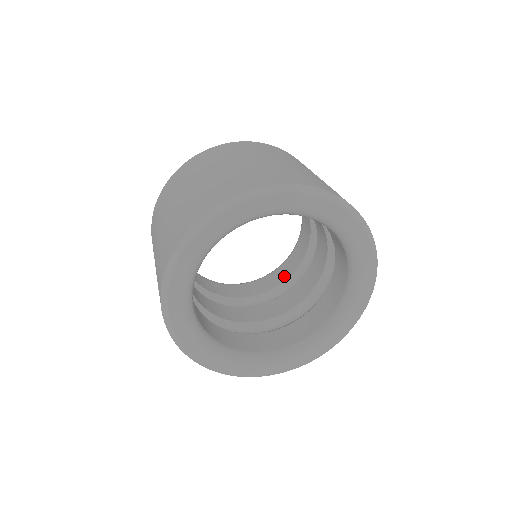
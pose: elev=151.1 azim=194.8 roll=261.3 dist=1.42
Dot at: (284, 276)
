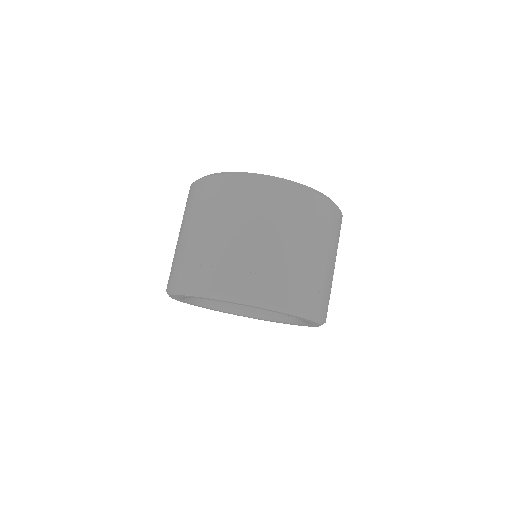
Dot at: occluded
